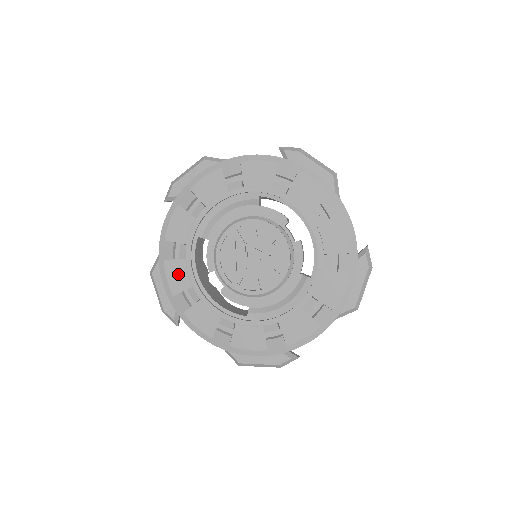
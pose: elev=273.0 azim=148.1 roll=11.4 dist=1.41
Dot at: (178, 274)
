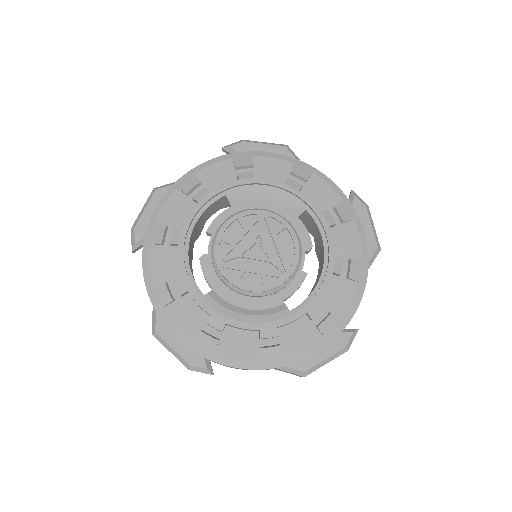
Dot at: (178, 209)
